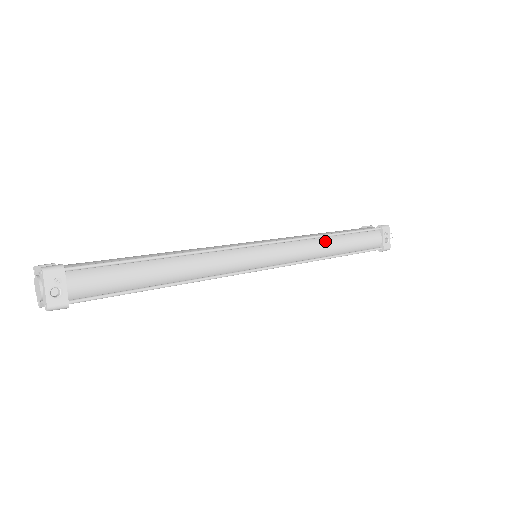
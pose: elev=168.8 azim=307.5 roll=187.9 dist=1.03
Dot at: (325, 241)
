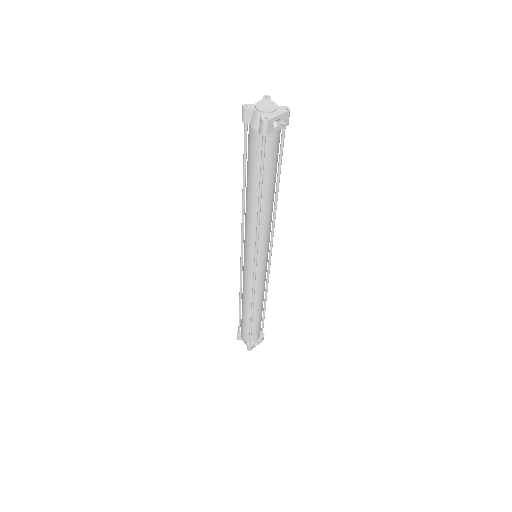
Dot at: occluded
